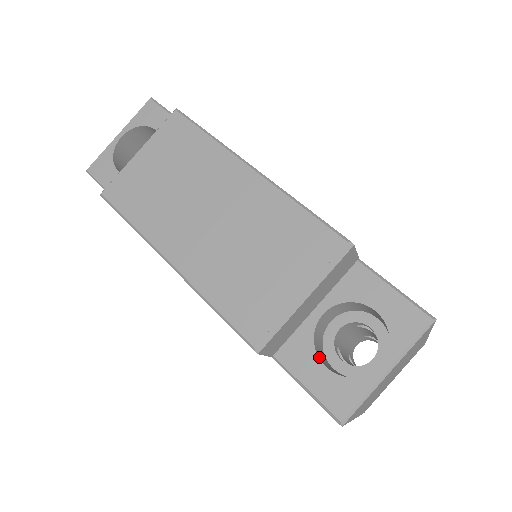
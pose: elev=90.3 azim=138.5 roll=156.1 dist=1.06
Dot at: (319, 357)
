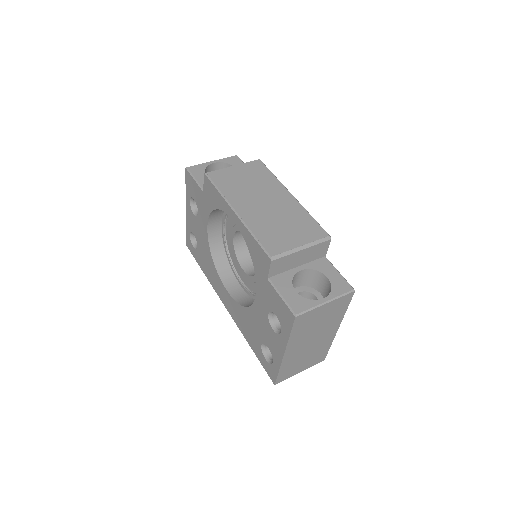
Dot at: (292, 287)
